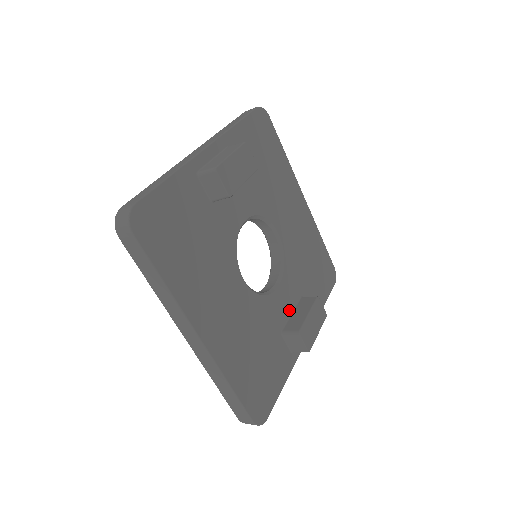
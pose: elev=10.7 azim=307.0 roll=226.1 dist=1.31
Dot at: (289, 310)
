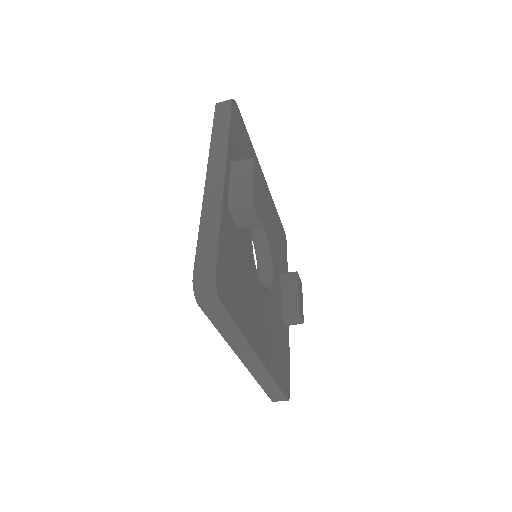
Dot at: (279, 291)
